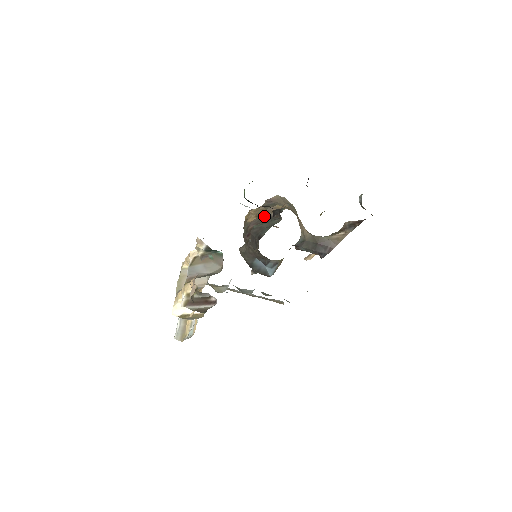
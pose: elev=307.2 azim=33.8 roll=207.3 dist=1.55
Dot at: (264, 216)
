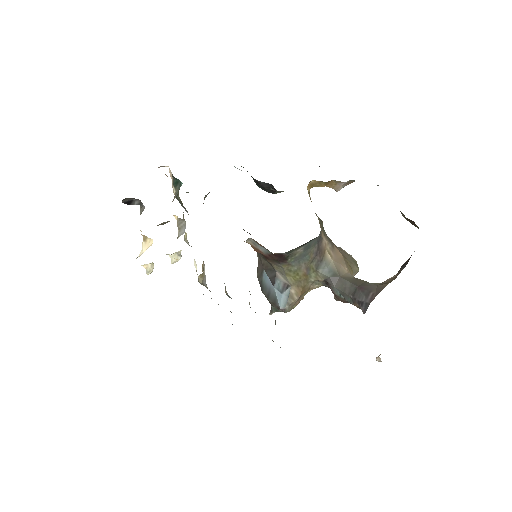
Dot at: occluded
